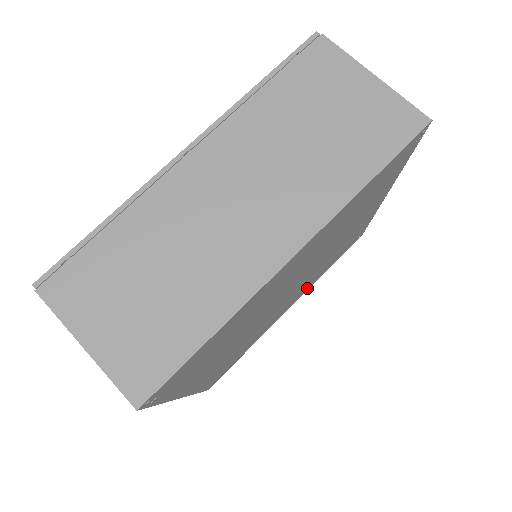
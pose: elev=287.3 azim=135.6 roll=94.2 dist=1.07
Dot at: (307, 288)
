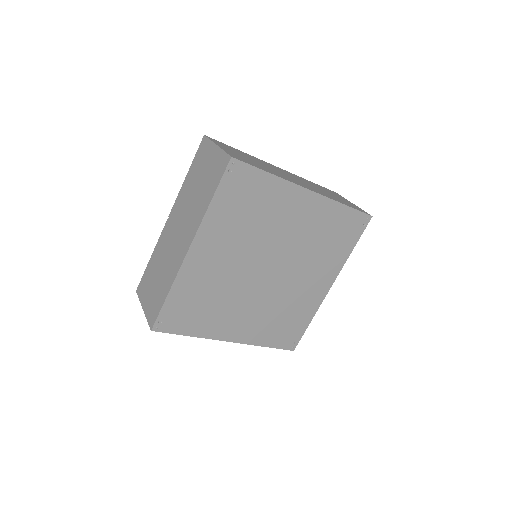
Dot at: (252, 335)
